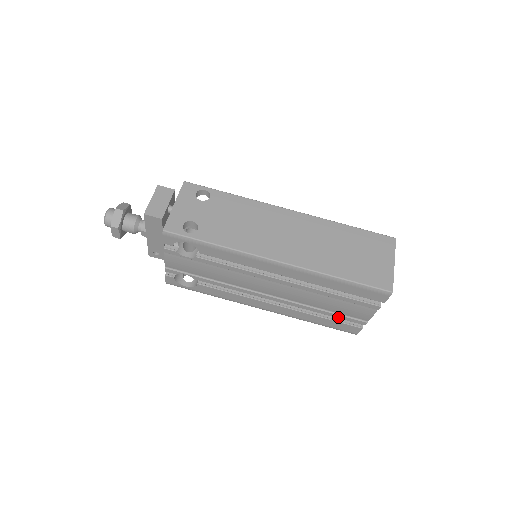
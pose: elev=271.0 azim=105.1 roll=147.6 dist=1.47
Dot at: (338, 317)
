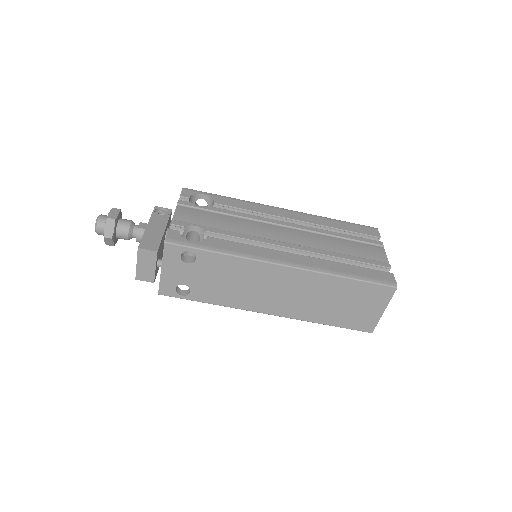
Dot at: occluded
